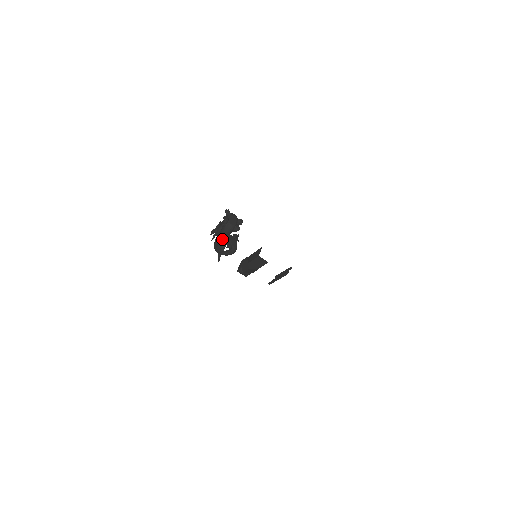
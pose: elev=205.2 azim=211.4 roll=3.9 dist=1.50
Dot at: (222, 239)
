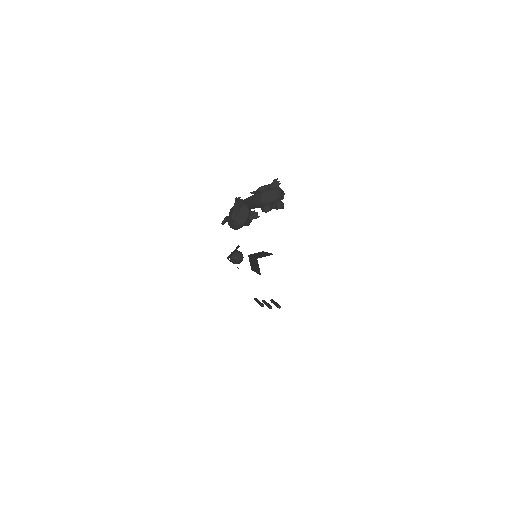
Dot at: (235, 203)
